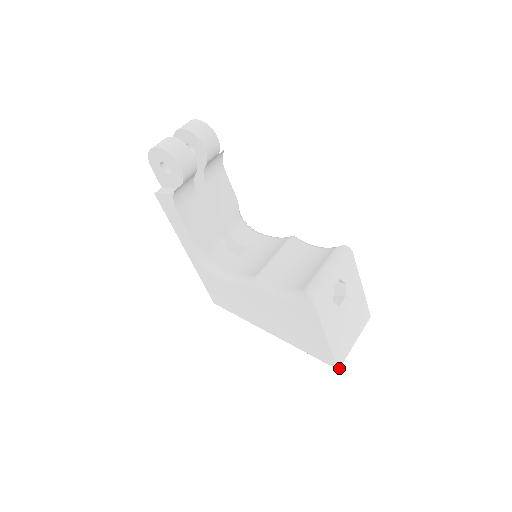
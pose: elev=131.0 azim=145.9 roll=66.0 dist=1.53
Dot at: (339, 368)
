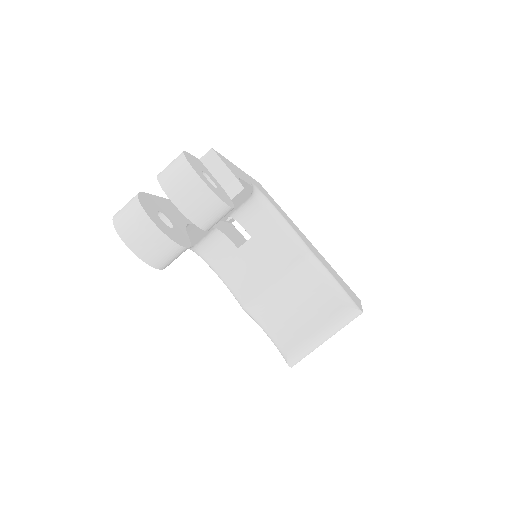
Dot at: occluded
